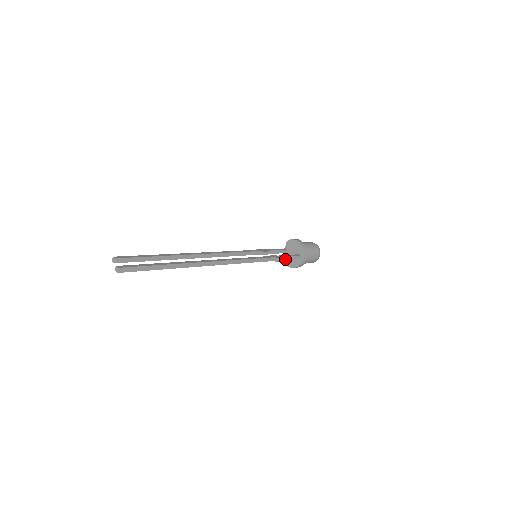
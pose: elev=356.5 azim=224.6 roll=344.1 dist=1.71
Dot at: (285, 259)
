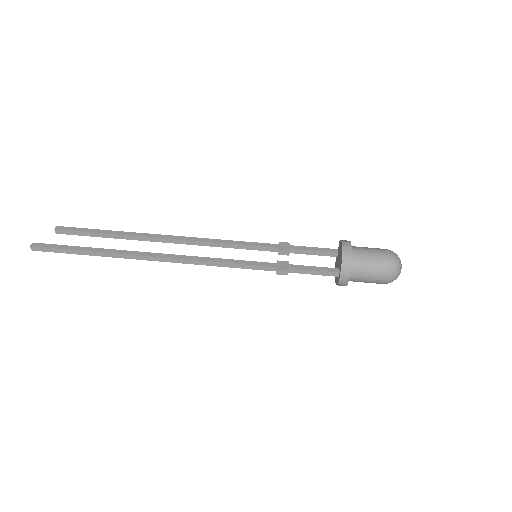
Dot at: (301, 272)
